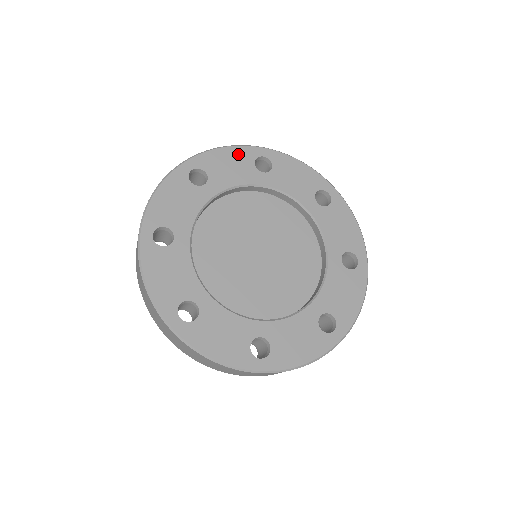
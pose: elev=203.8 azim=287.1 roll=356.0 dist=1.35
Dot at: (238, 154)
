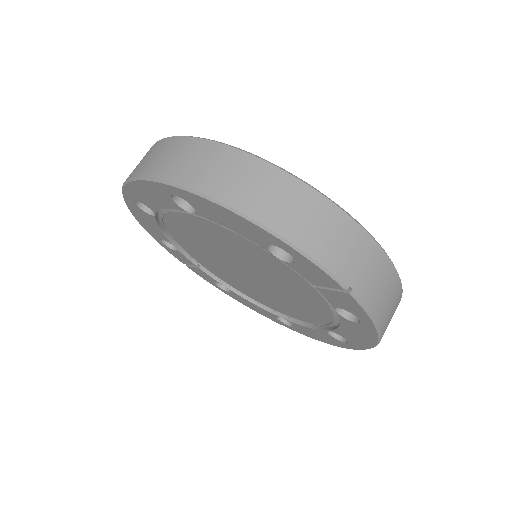
Dot at: occluded
